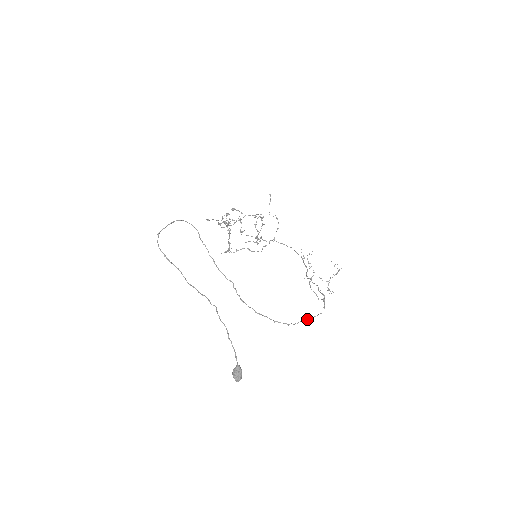
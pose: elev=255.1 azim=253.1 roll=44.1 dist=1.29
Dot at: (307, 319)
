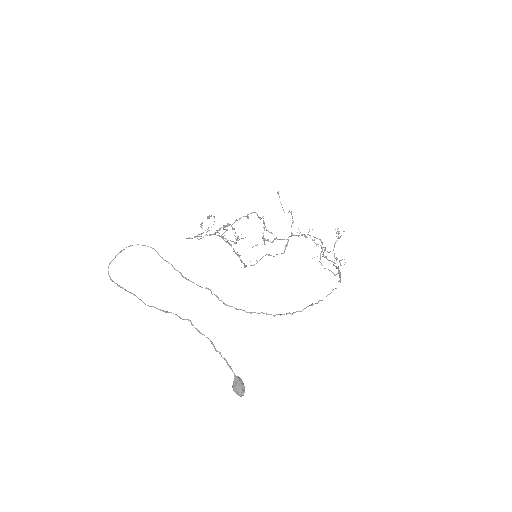
Dot at: (318, 301)
